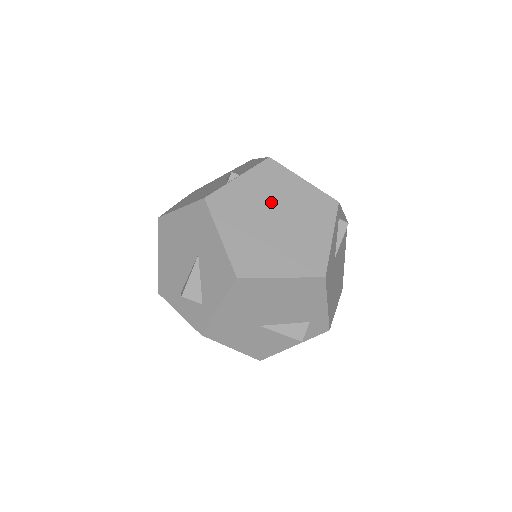
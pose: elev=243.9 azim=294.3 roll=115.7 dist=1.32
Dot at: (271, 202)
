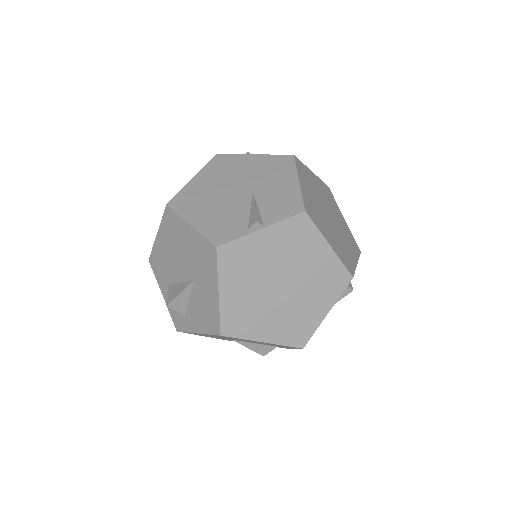
Dot at: (284, 265)
